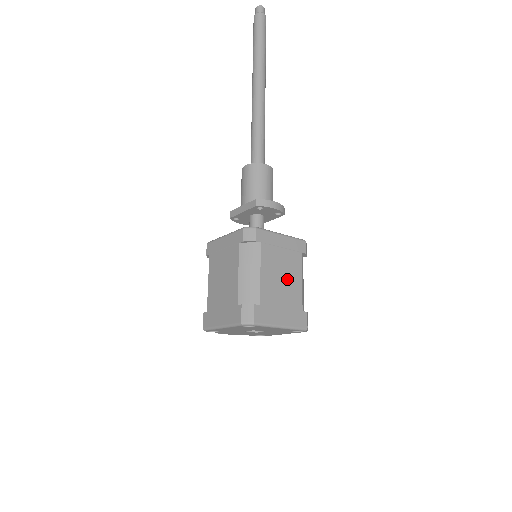
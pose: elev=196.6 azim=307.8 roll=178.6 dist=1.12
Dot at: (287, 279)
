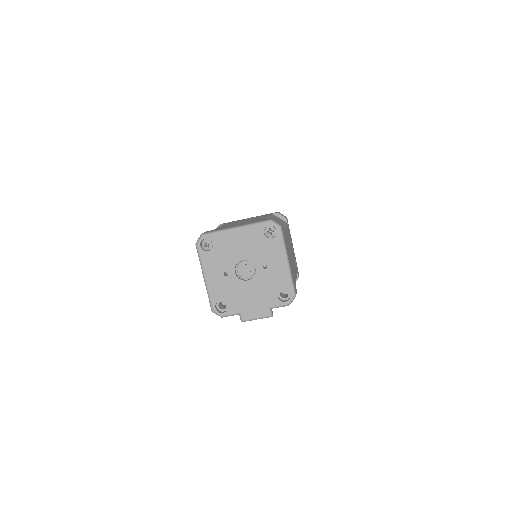
Dot at: occluded
